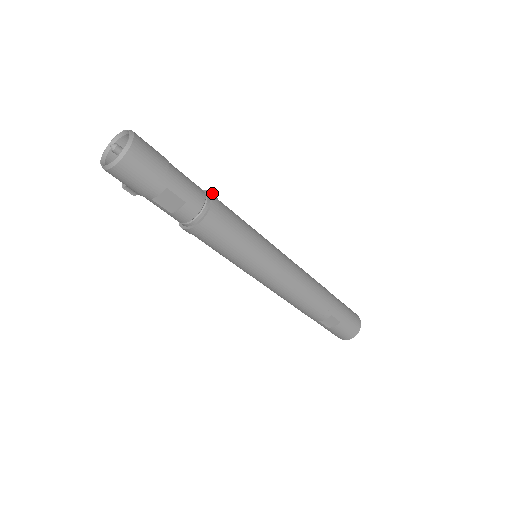
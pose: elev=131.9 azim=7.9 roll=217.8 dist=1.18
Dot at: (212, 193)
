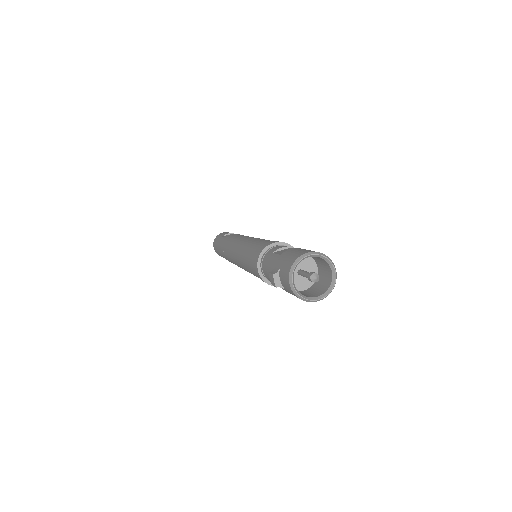
Dot at: occluded
